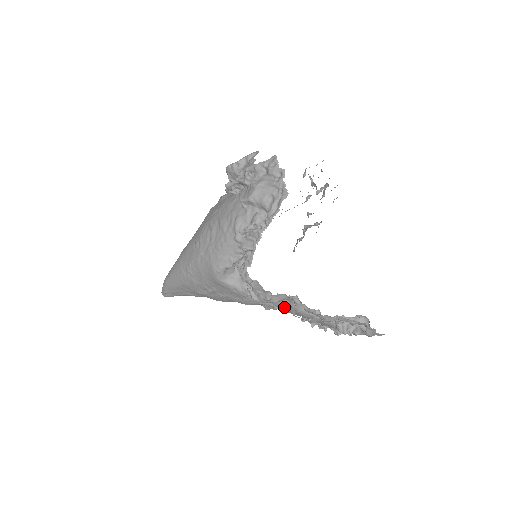
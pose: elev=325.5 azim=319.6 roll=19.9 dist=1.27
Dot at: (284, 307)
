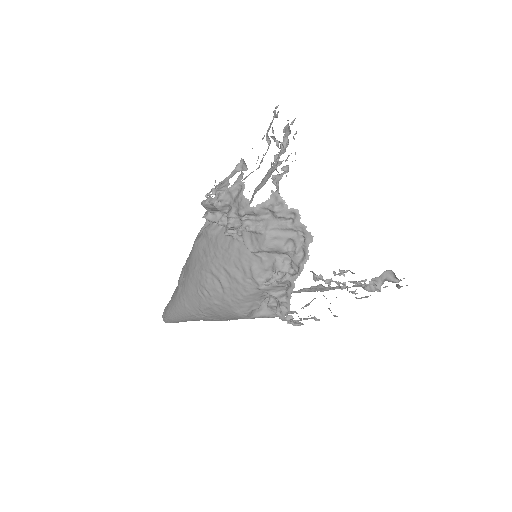
Dot at: occluded
